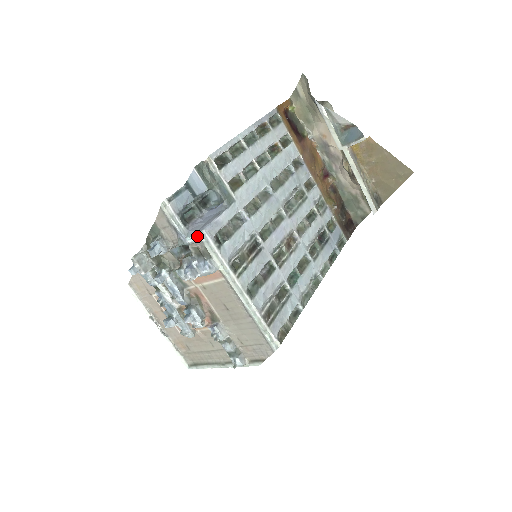
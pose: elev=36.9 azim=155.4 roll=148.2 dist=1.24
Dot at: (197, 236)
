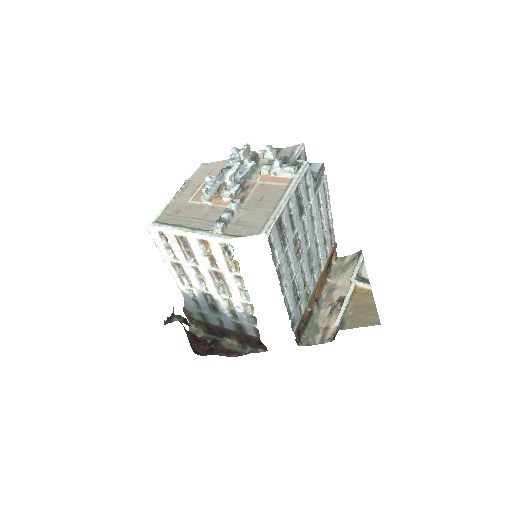
Dot at: (303, 161)
